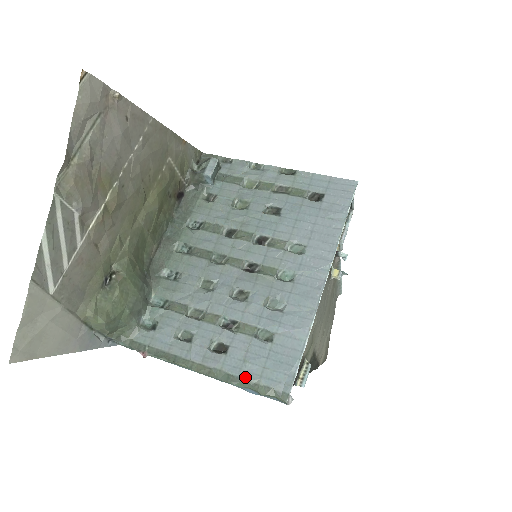
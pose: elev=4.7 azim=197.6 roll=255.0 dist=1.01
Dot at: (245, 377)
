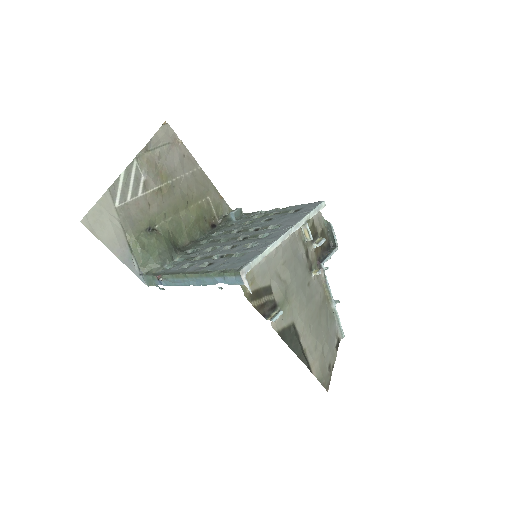
Dot at: (218, 269)
